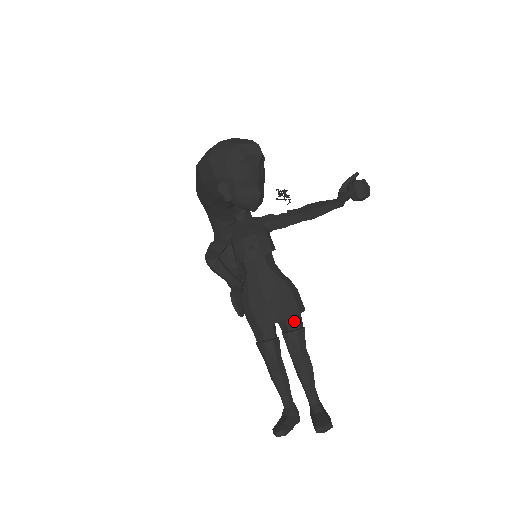
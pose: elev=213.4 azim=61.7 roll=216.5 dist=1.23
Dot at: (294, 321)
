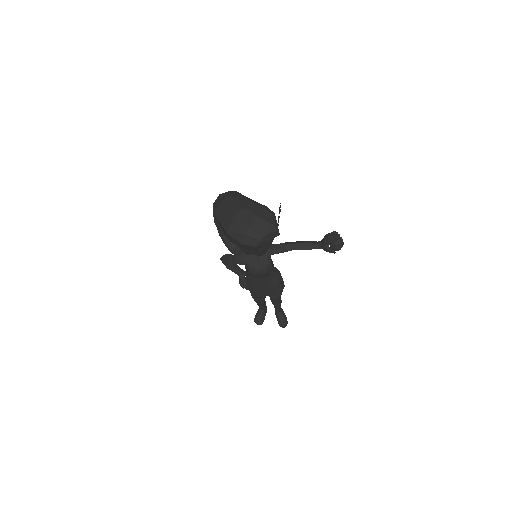
Dot at: occluded
